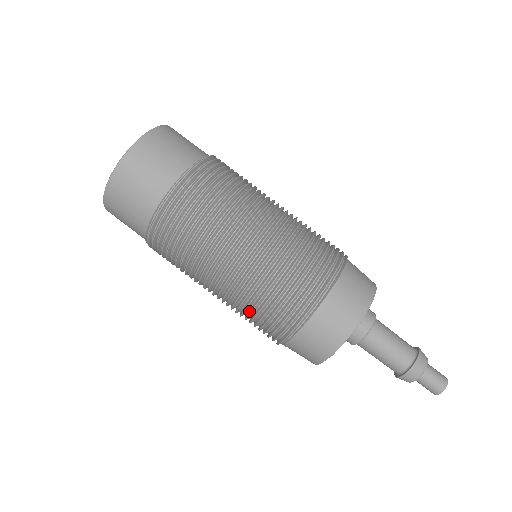
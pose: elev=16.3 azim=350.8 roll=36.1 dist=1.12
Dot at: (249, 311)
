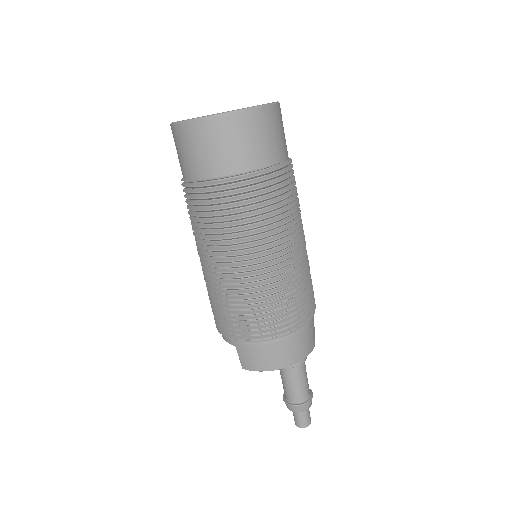
Dot at: (248, 302)
